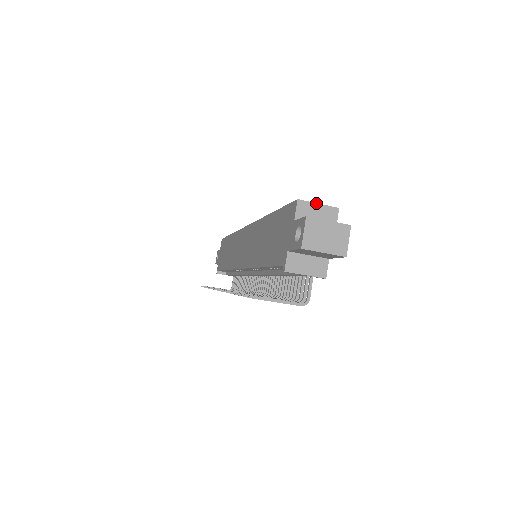
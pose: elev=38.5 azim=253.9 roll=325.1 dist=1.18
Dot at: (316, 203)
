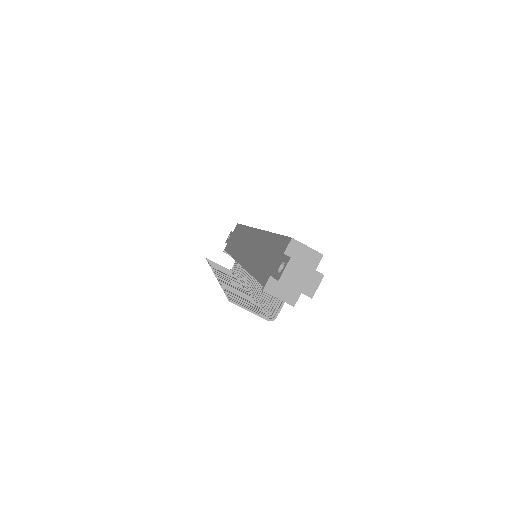
Dot at: (306, 245)
